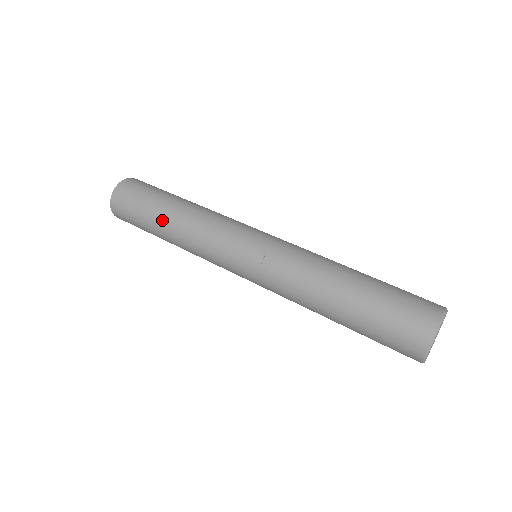
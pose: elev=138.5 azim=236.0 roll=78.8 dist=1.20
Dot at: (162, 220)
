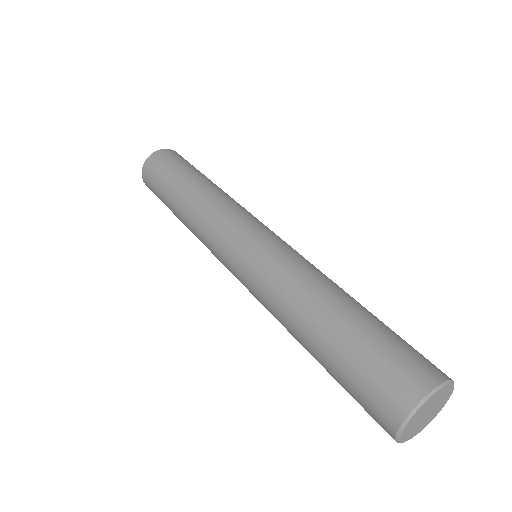
Dot at: (175, 200)
